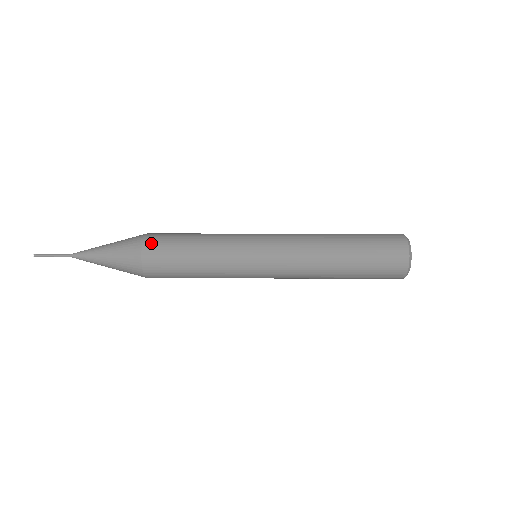
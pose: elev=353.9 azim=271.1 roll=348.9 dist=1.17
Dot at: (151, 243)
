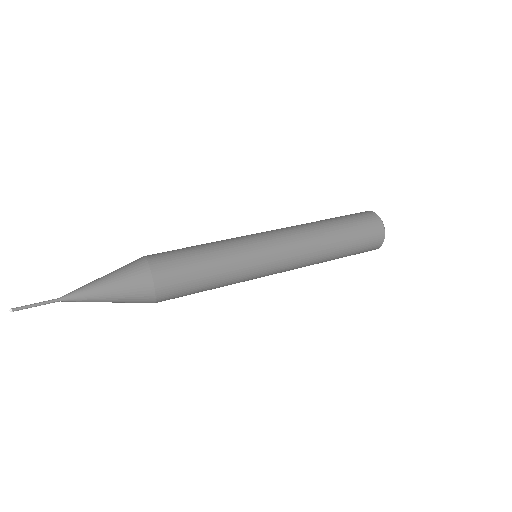
Dot at: (161, 274)
